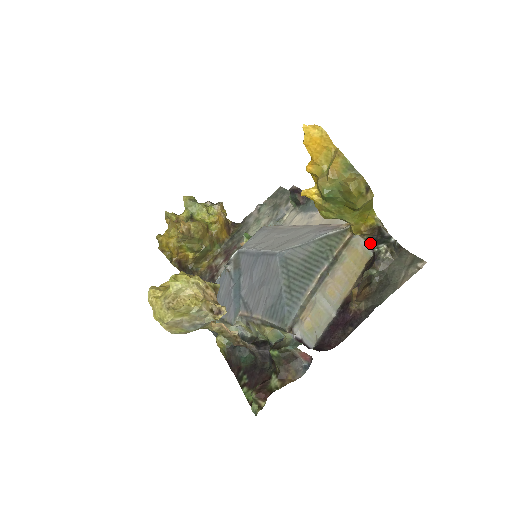
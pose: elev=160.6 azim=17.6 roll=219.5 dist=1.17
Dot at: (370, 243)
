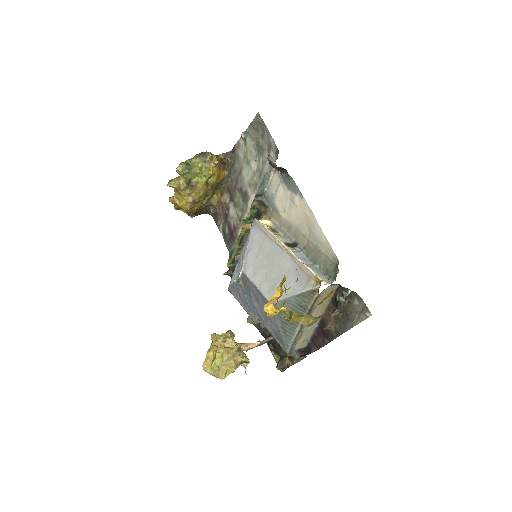
Dot at: (335, 284)
